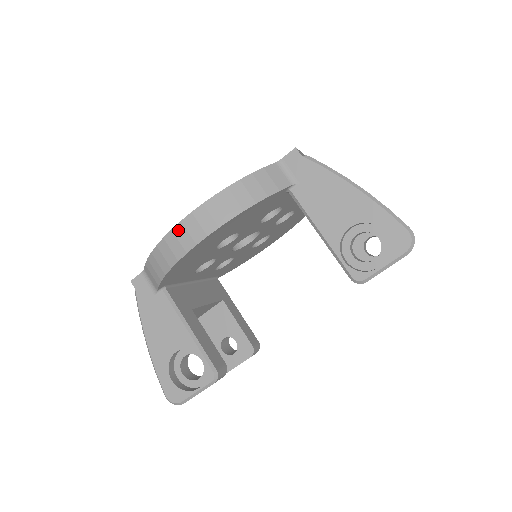
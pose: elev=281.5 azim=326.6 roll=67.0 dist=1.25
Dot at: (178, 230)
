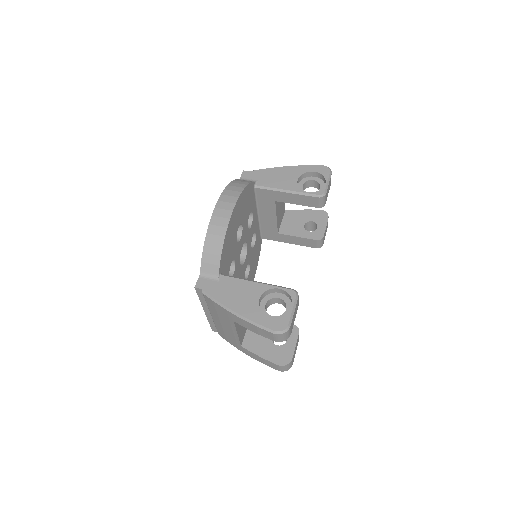
Dot at: (216, 213)
